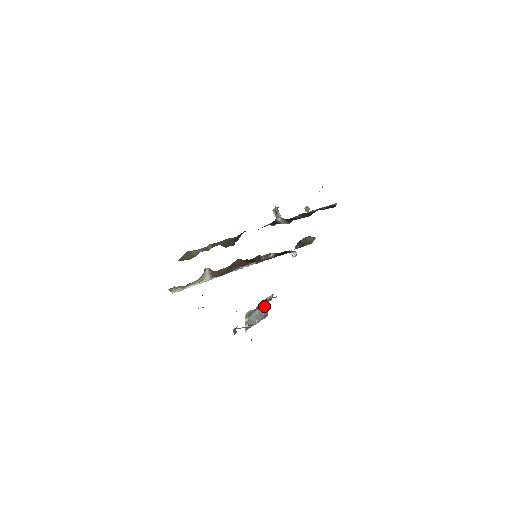
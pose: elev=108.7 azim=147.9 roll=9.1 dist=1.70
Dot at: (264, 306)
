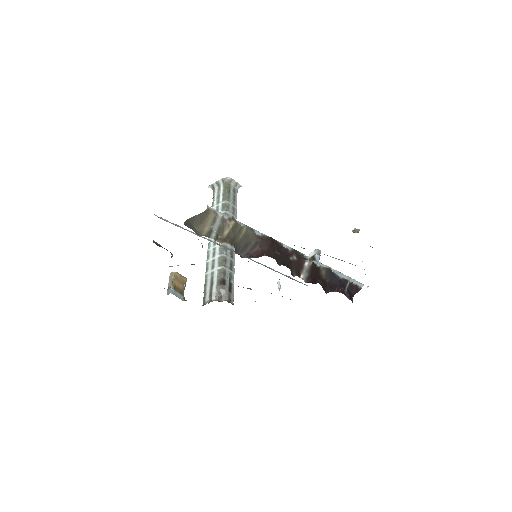
Dot at: (214, 283)
